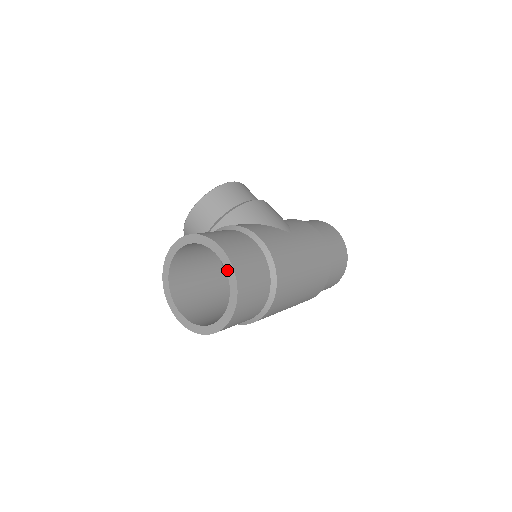
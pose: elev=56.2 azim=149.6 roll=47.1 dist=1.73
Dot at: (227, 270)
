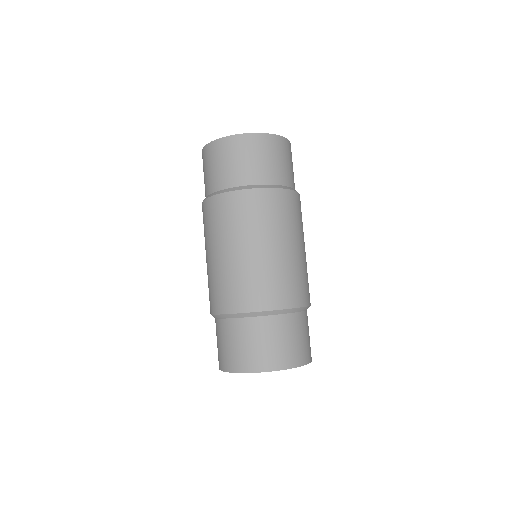
Dot at: occluded
